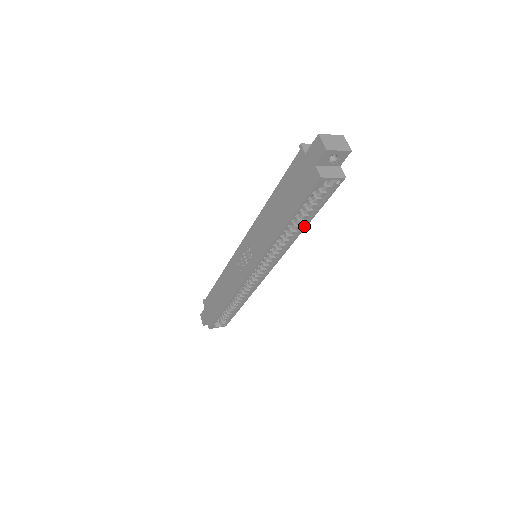
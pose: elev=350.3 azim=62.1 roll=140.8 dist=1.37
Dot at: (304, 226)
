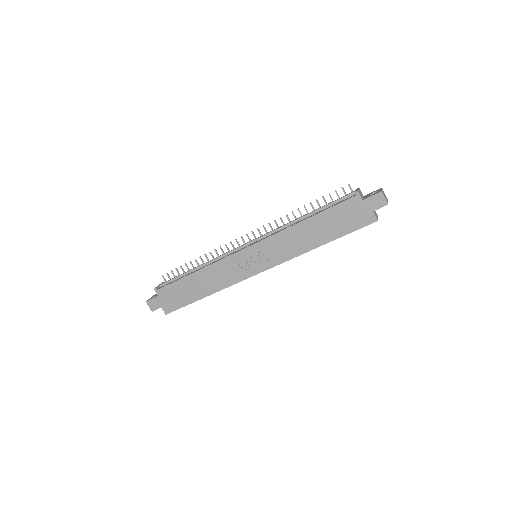
Dot at: occluded
